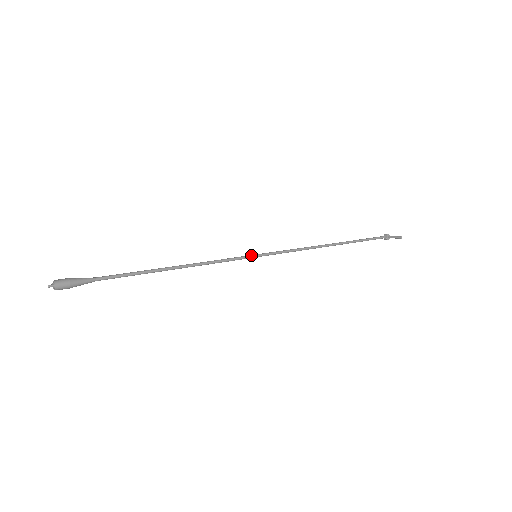
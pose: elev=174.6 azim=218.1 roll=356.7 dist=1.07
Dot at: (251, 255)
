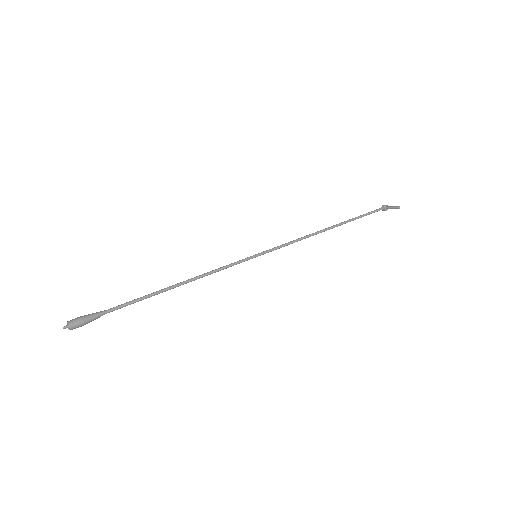
Dot at: (251, 256)
